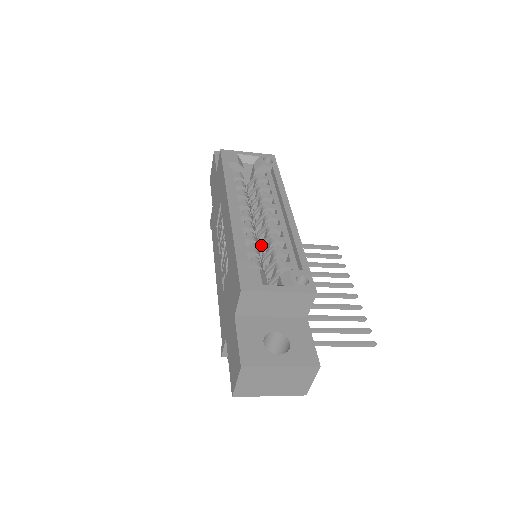
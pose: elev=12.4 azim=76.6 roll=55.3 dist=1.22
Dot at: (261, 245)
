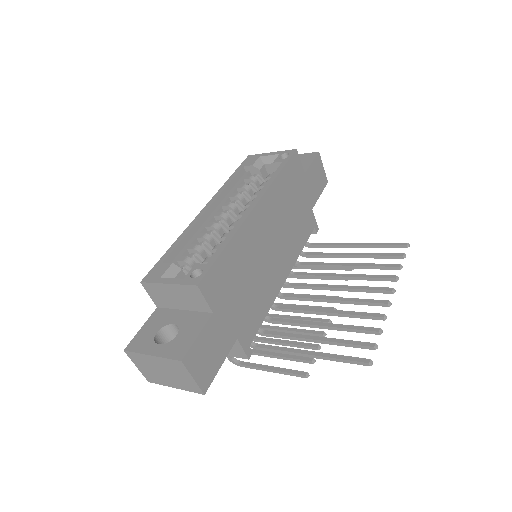
Dot at: occluded
